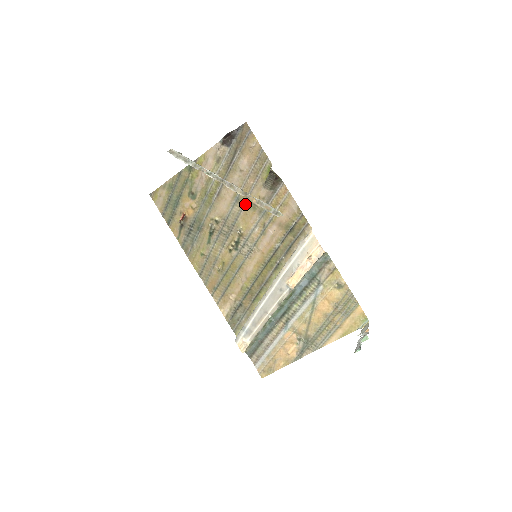
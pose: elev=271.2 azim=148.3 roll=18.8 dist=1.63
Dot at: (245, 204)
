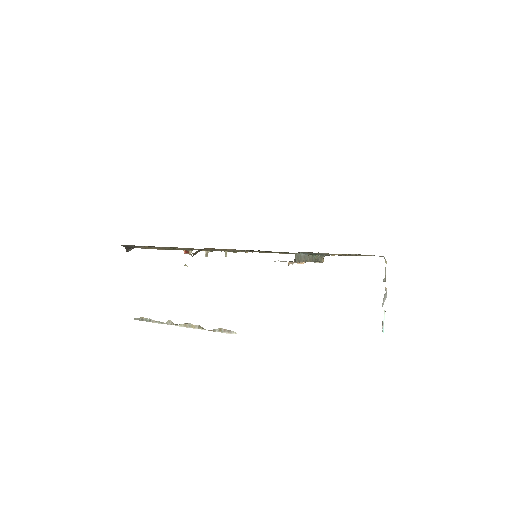
Dot at: occluded
